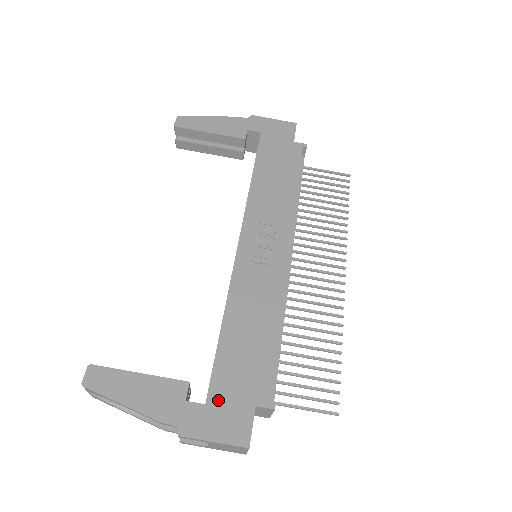
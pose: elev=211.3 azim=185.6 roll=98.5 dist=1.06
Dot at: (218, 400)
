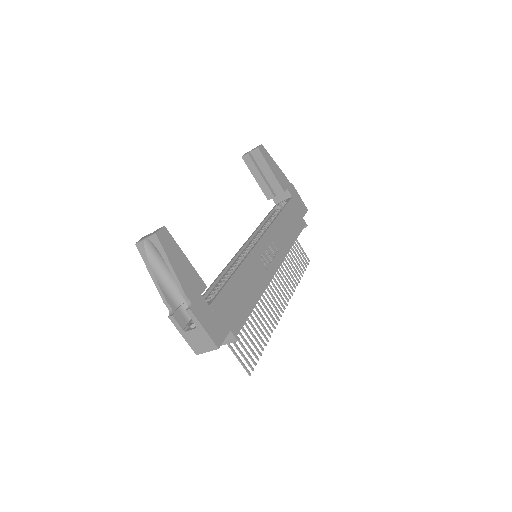
Dot at: (216, 310)
